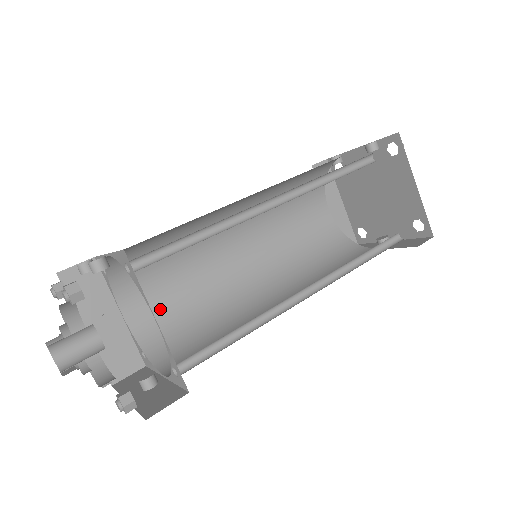
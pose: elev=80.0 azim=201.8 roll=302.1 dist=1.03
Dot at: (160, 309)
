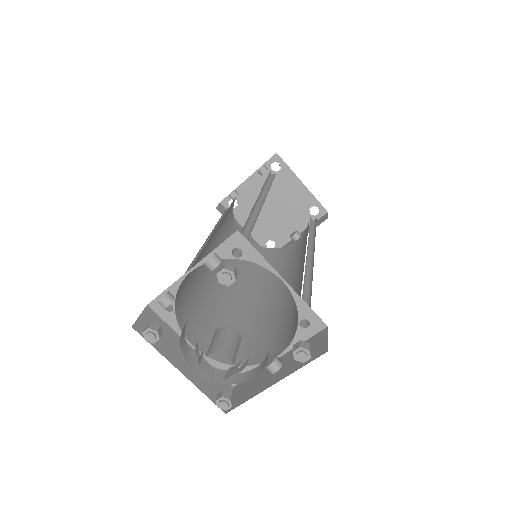
Dot at: (213, 334)
